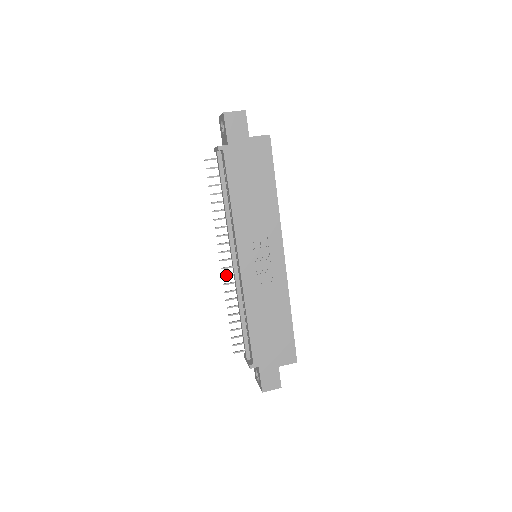
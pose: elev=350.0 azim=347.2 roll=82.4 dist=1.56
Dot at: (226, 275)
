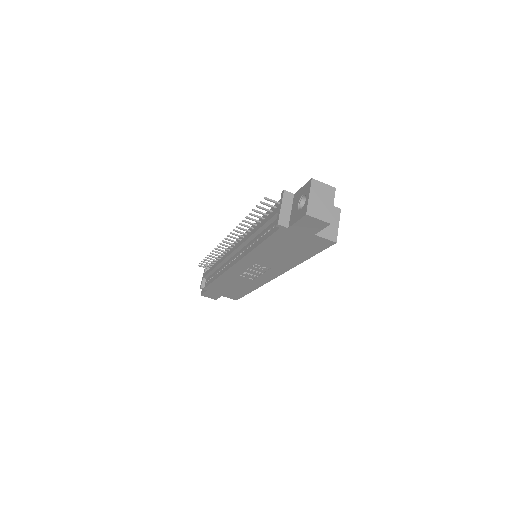
Dot at: (223, 245)
